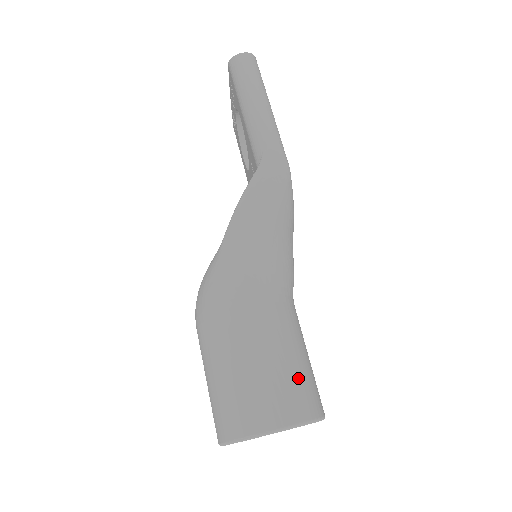
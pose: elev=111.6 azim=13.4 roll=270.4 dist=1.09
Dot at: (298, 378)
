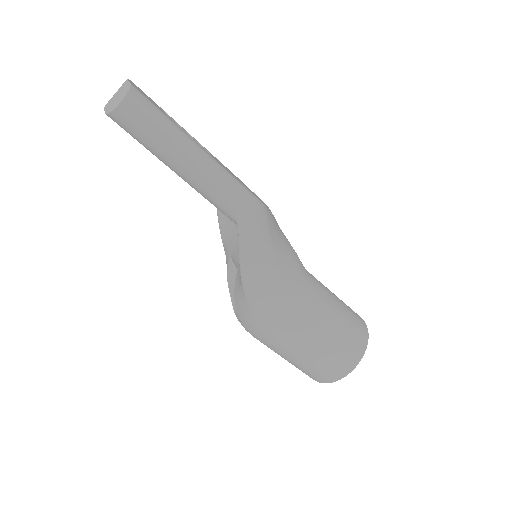
Dot at: (348, 331)
